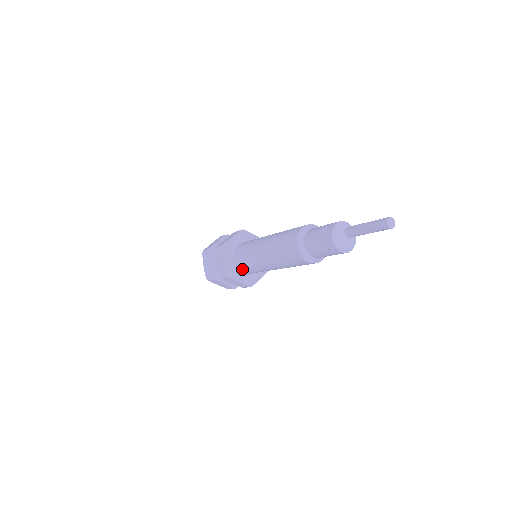
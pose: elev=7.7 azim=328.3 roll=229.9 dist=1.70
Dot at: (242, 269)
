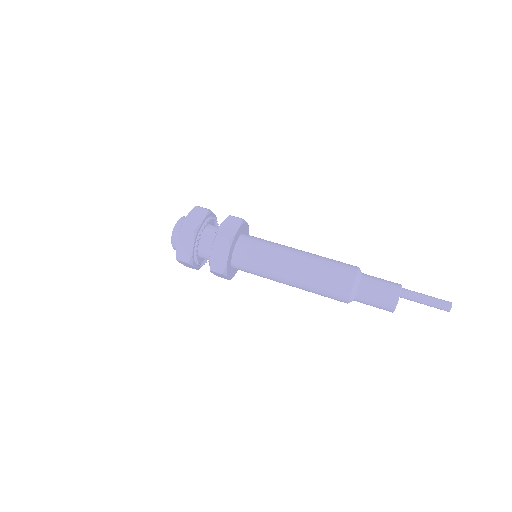
Dot at: occluded
